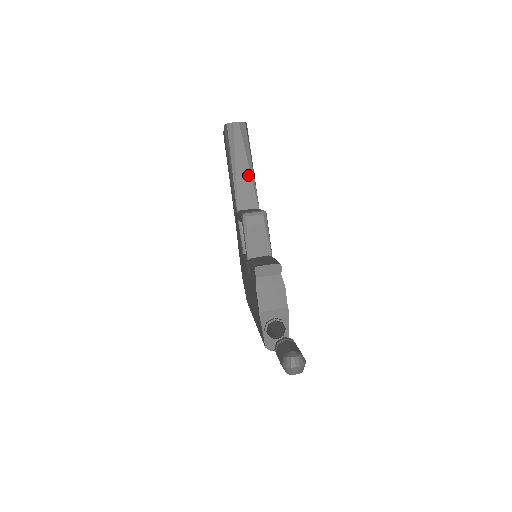
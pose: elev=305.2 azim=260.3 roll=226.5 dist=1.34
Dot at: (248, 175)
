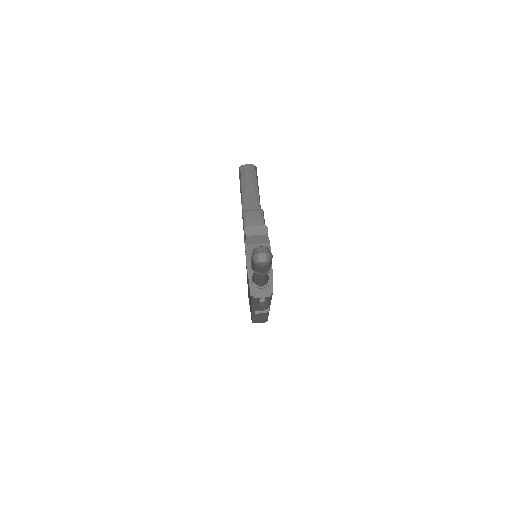
Dot at: (255, 200)
